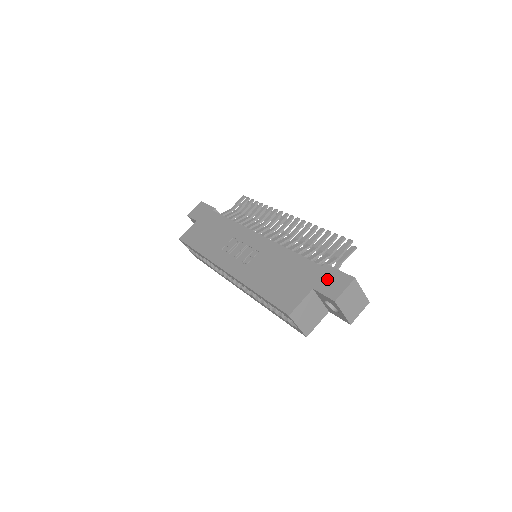
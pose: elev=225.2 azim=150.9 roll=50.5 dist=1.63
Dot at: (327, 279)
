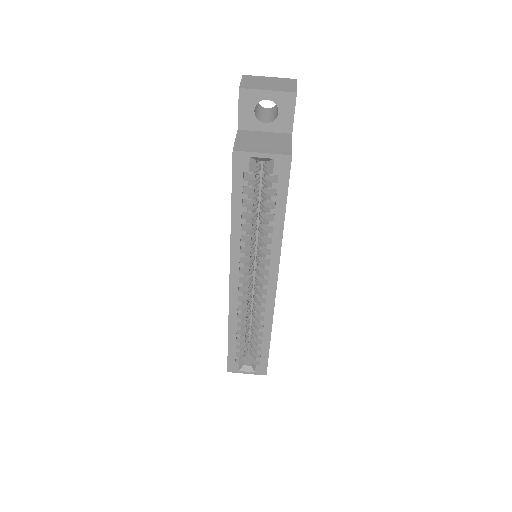
Dot at: occluded
